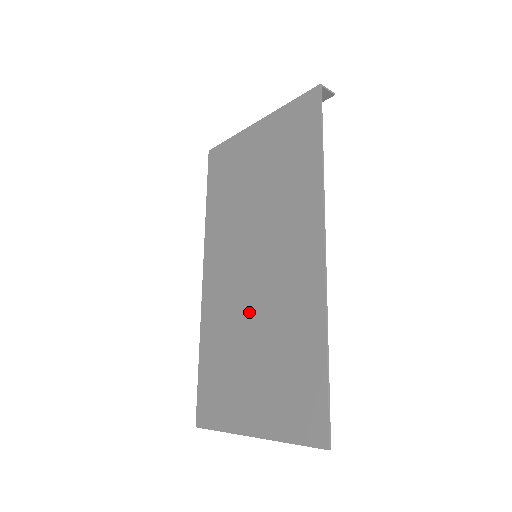
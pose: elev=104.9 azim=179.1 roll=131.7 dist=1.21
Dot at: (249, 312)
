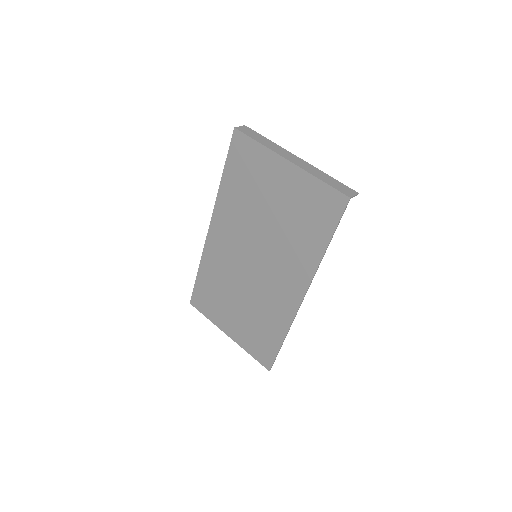
Dot at: (242, 283)
